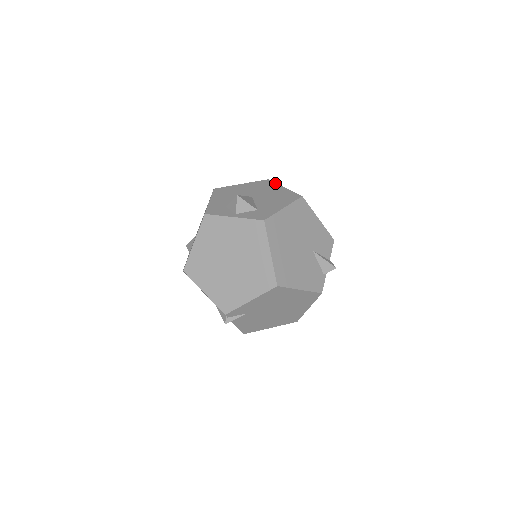
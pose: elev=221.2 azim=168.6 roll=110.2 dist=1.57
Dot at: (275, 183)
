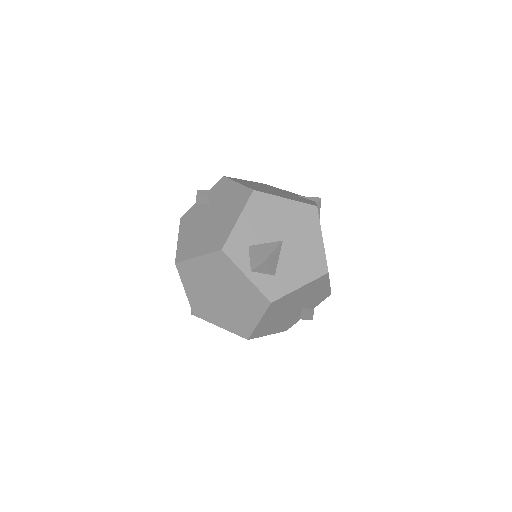
Dot at: (319, 222)
